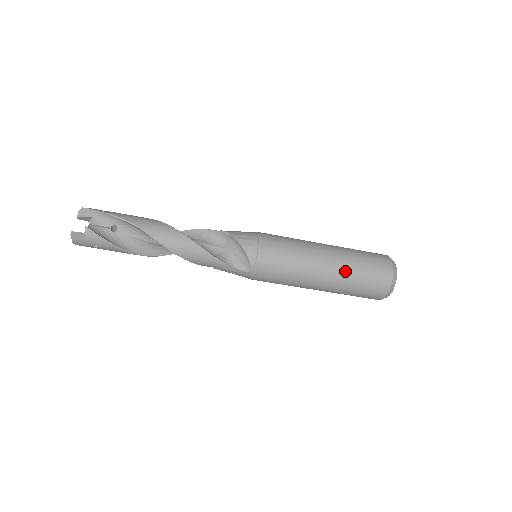
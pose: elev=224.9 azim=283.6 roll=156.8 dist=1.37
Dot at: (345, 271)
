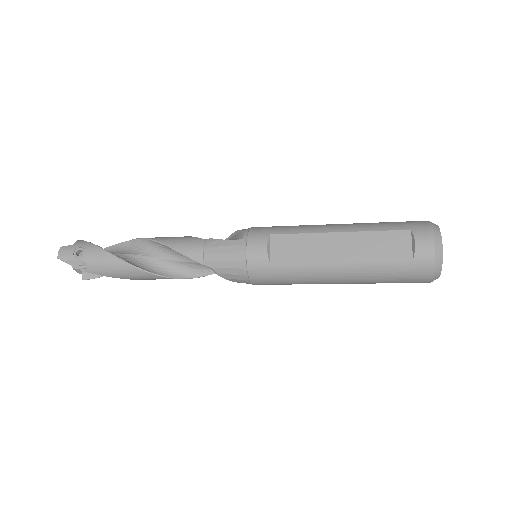
Dot at: (362, 283)
